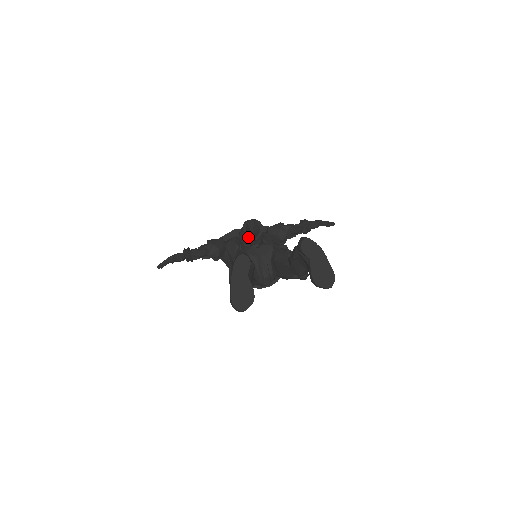
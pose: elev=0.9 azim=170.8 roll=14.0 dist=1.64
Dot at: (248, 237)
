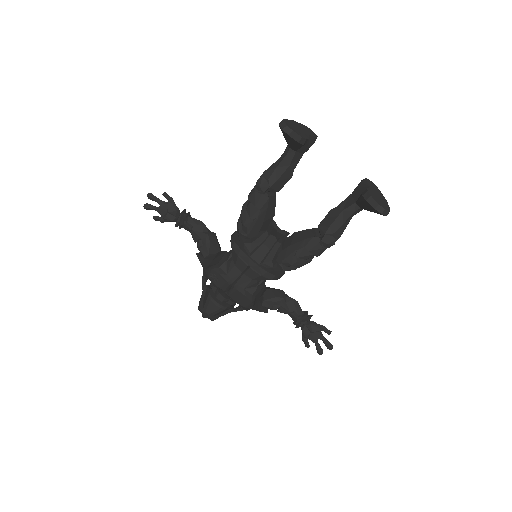
Dot at: occluded
